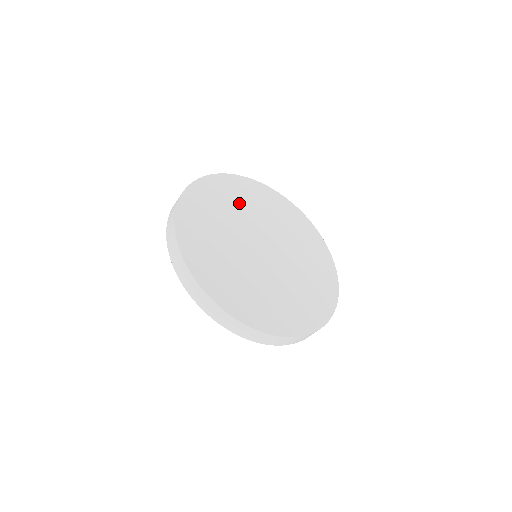
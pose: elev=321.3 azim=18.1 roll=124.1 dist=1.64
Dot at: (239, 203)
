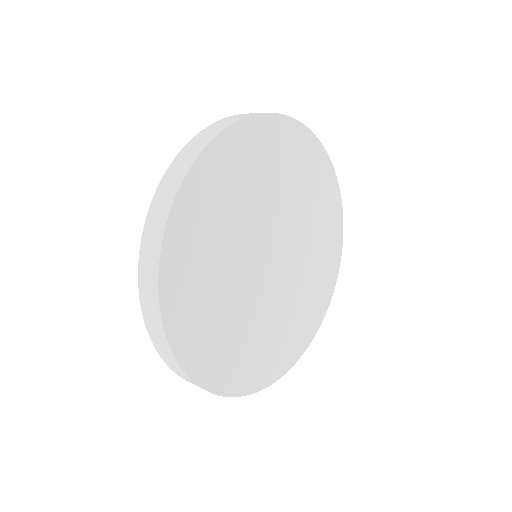
Dot at: (293, 181)
